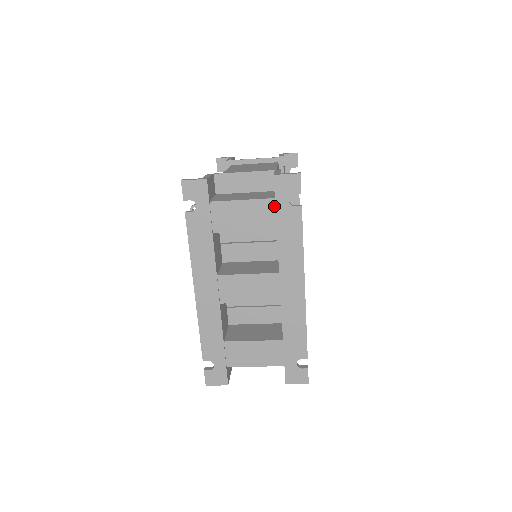
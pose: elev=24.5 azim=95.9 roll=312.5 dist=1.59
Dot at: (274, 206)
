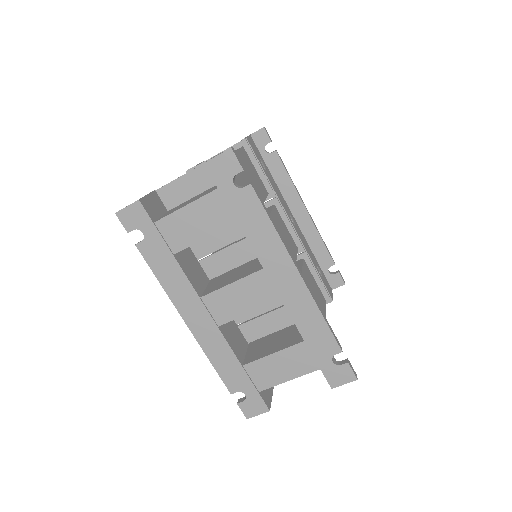
Dot at: (222, 197)
